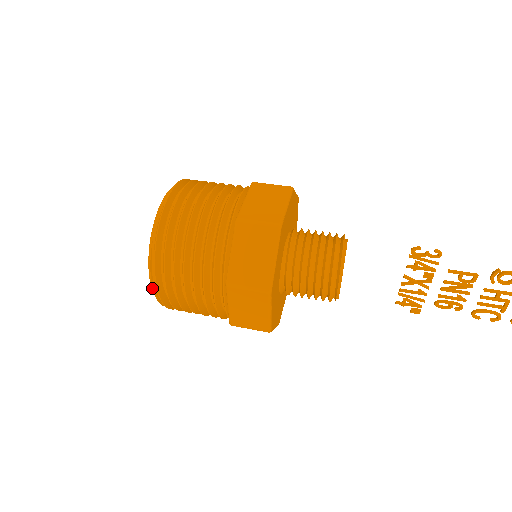
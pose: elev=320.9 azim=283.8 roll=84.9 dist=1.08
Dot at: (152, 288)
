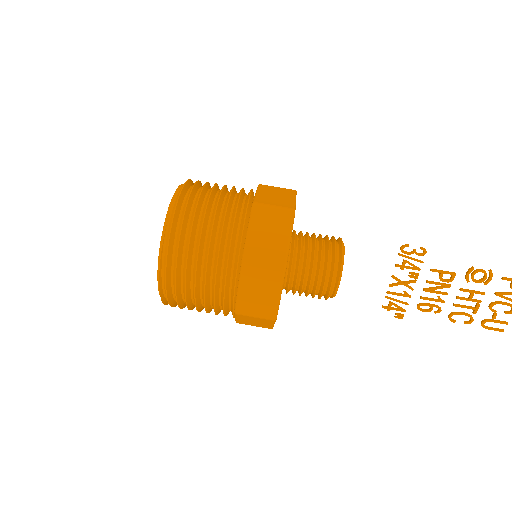
Dot at: (158, 272)
